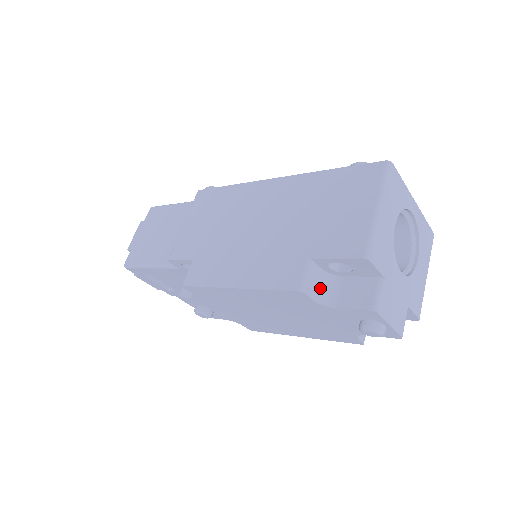
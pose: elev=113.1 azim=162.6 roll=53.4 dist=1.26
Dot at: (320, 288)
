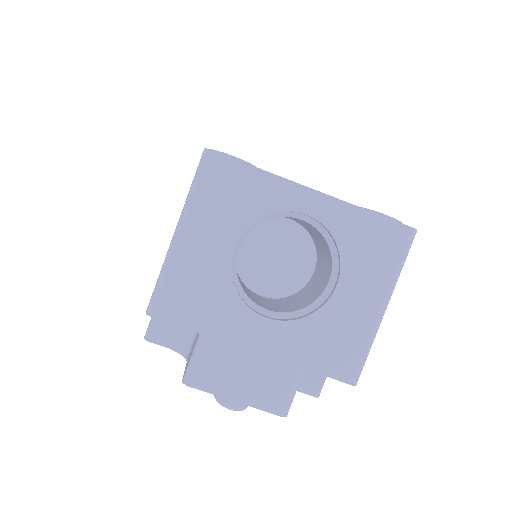
Dot at: (181, 332)
